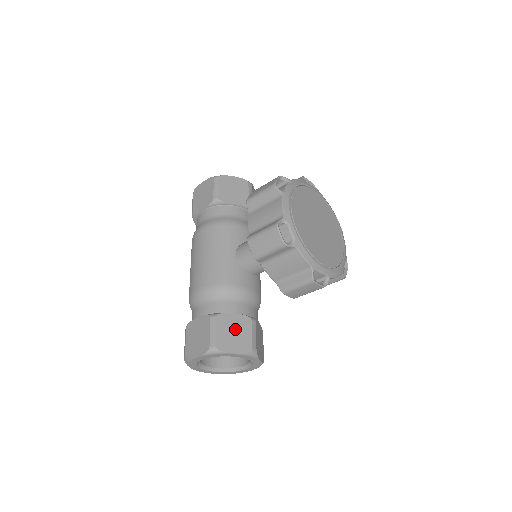
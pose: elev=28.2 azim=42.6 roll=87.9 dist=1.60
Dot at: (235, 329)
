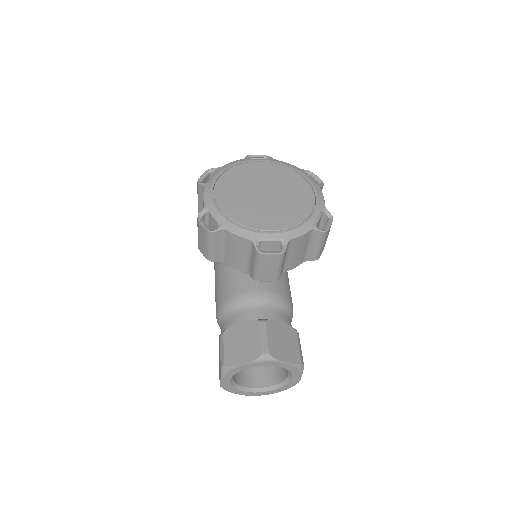
Dot at: (242, 339)
